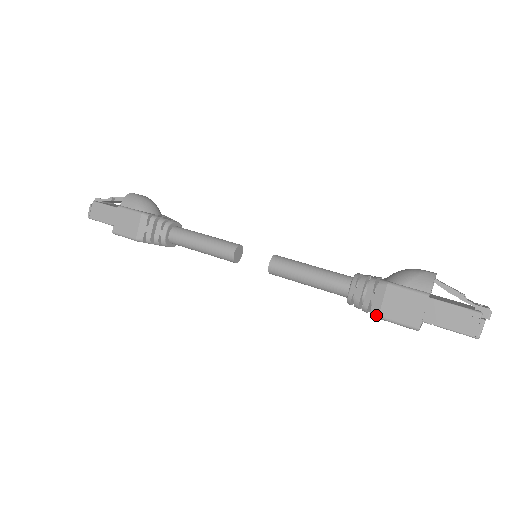
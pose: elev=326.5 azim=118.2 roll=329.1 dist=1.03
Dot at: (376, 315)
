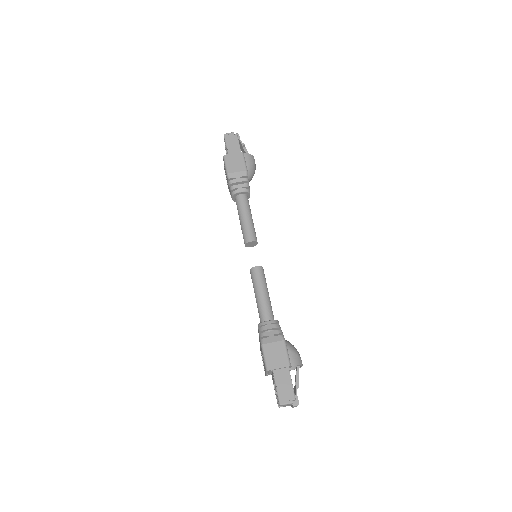
Dot at: (263, 343)
